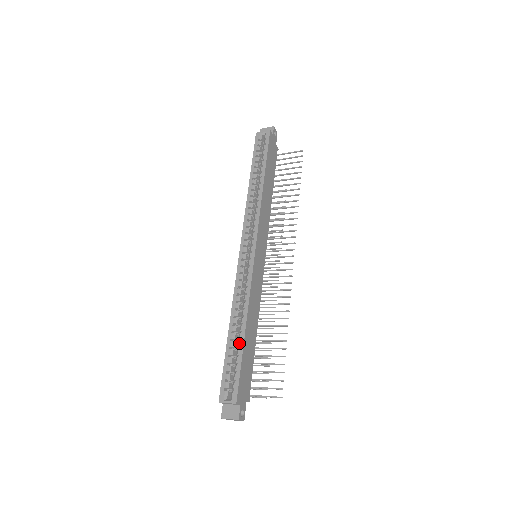
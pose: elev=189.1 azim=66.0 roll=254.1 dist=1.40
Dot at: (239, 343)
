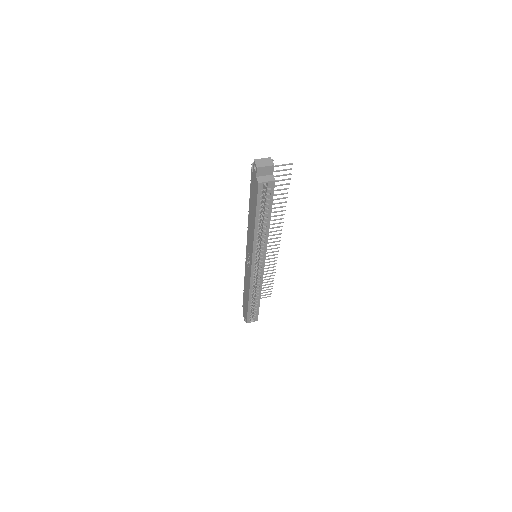
Dot at: (257, 305)
